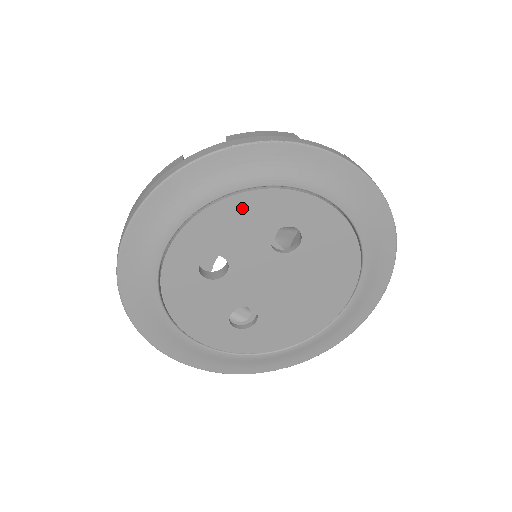
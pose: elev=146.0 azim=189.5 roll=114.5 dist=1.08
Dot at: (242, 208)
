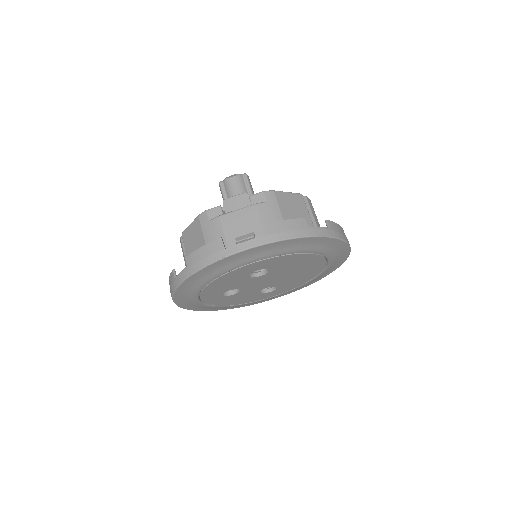
Dot at: (221, 281)
